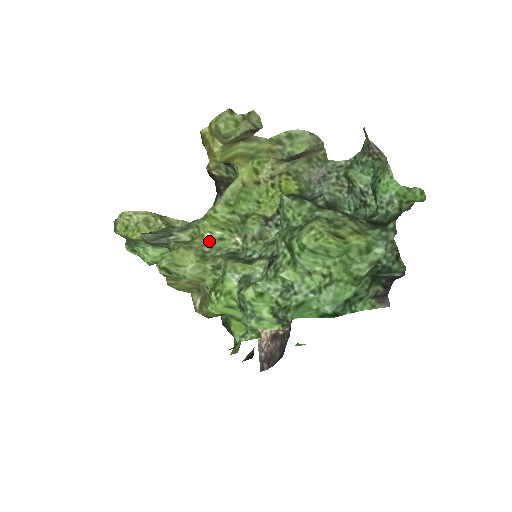
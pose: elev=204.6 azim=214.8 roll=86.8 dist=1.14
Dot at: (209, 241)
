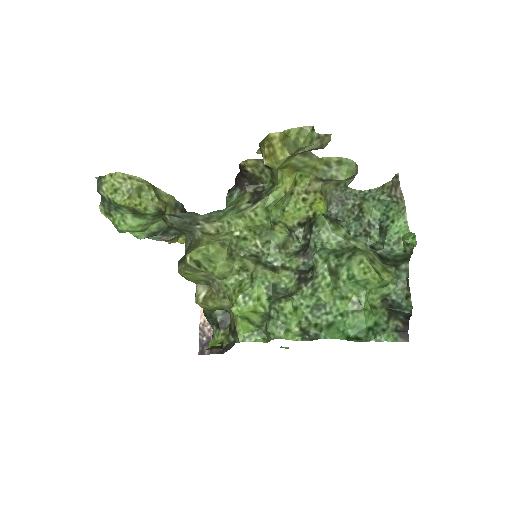
Dot at: (236, 239)
